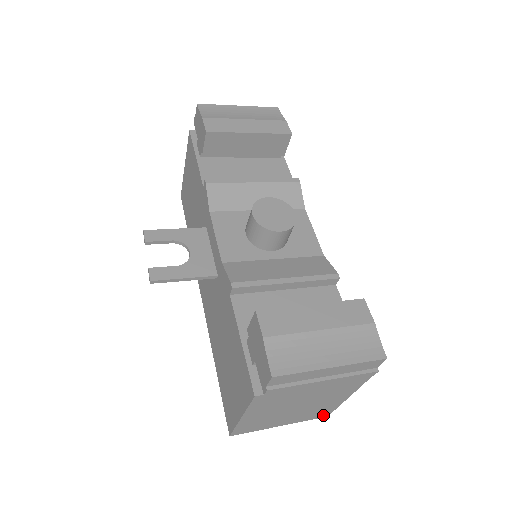
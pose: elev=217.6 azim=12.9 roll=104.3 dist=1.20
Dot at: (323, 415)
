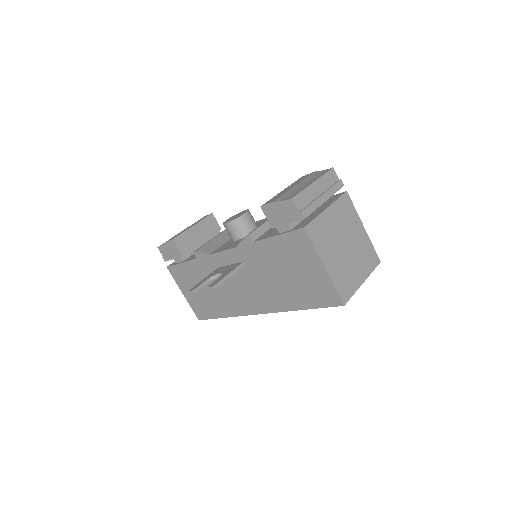
Dot at: (376, 260)
